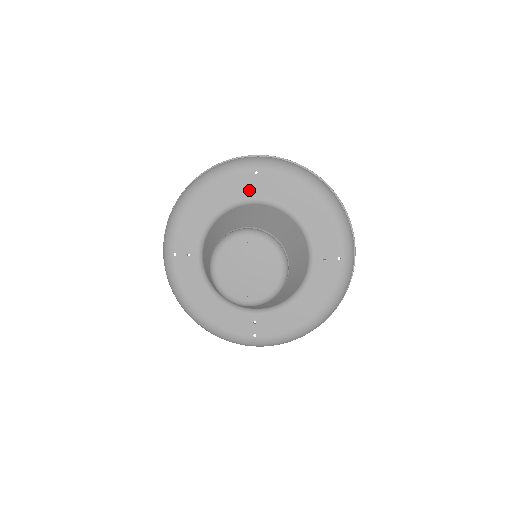
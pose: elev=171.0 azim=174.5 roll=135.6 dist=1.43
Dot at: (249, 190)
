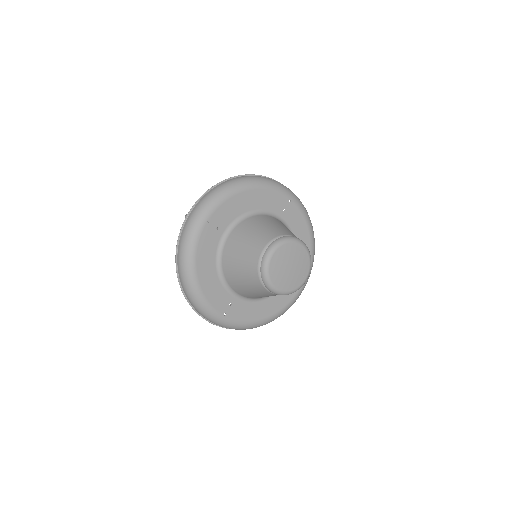
Dot at: (216, 235)
